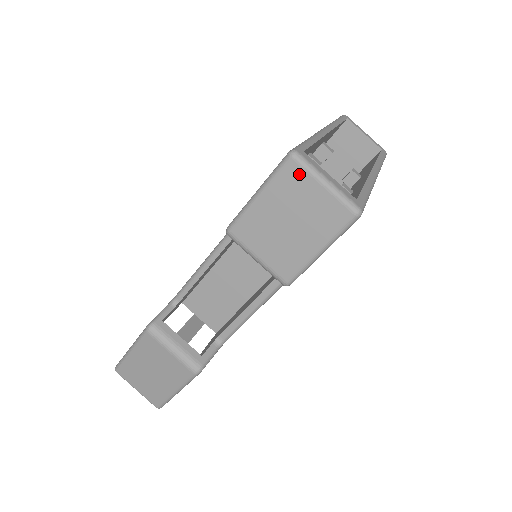
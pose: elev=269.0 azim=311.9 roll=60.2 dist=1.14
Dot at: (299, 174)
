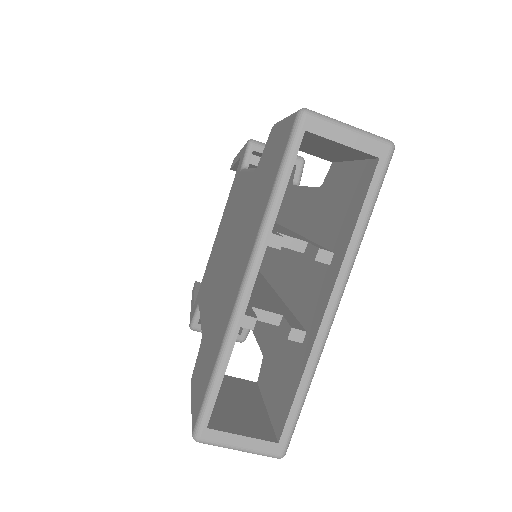
Dot at: occluded
